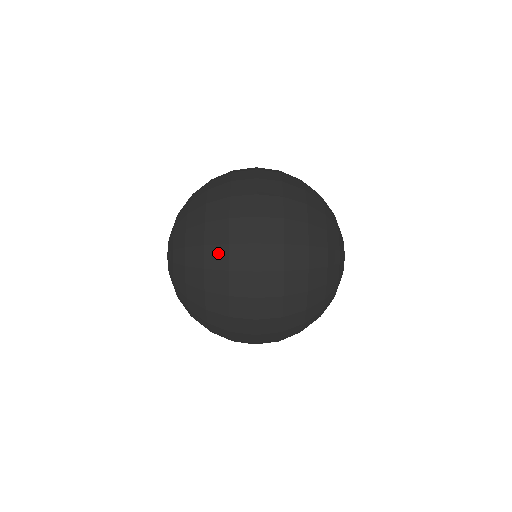
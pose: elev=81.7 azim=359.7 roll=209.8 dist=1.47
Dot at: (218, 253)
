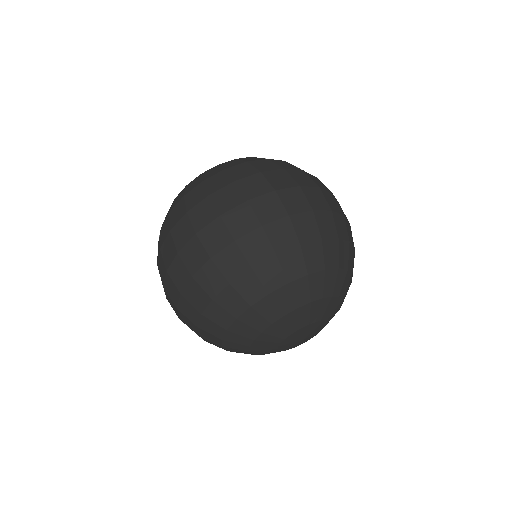
Dot at: (222, 180)
